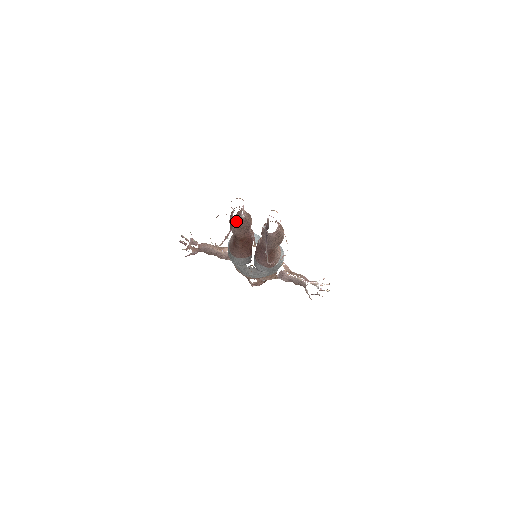
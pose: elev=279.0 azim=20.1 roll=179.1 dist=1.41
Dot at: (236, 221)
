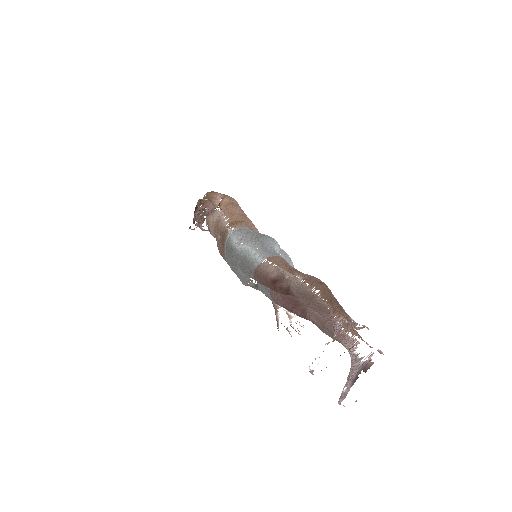
Dot at: occluded
